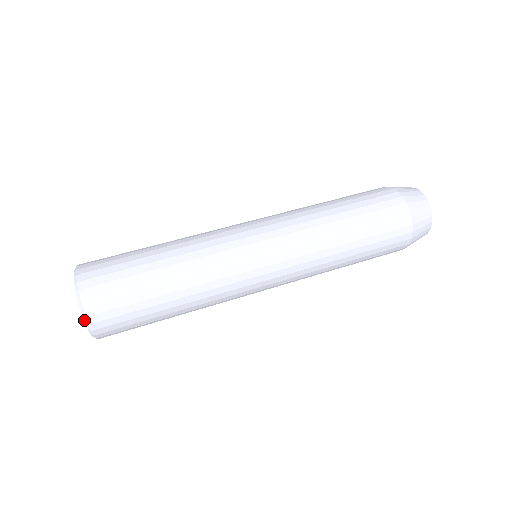
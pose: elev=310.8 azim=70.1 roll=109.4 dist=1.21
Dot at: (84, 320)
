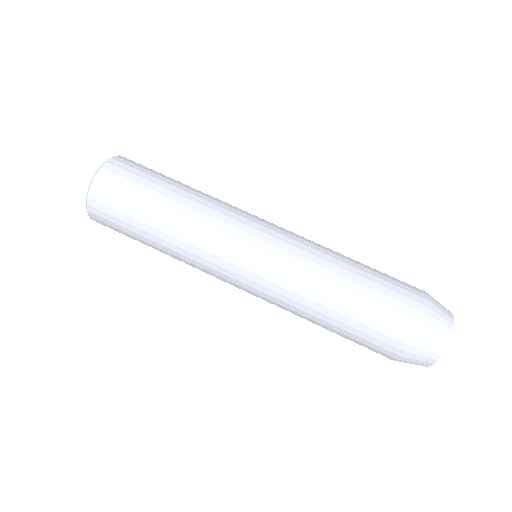
Dot at: (86, 198)
